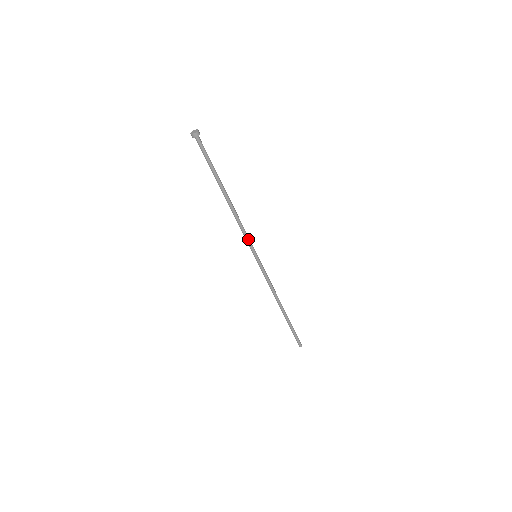
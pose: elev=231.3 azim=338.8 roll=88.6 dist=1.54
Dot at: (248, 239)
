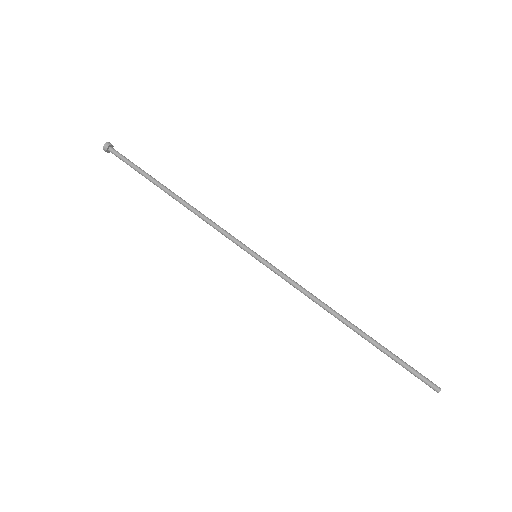
Dot at: (230, 235)
